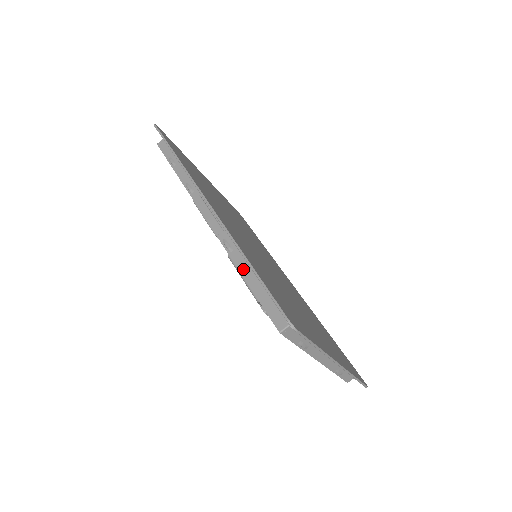
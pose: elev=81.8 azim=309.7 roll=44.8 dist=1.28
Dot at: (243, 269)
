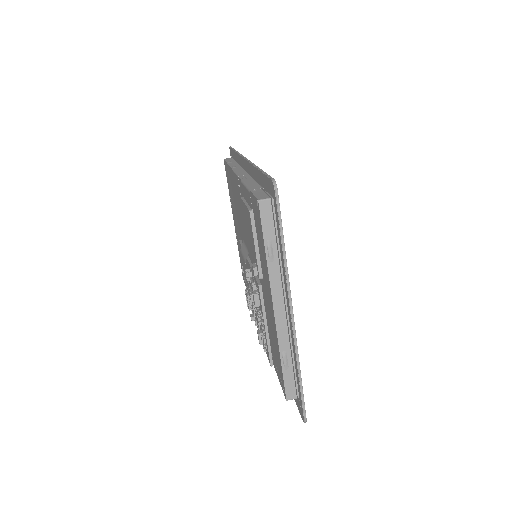
Dot at: (250, 182)
